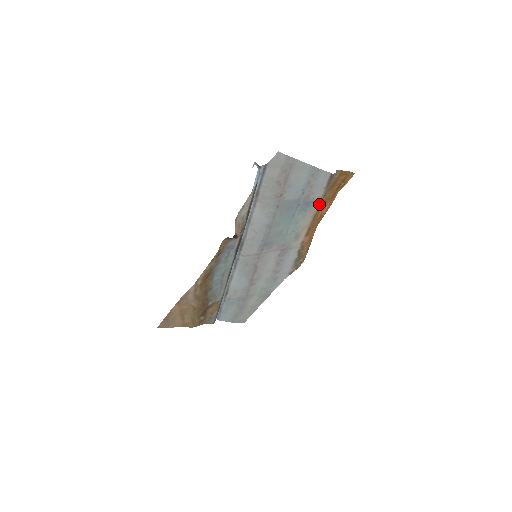
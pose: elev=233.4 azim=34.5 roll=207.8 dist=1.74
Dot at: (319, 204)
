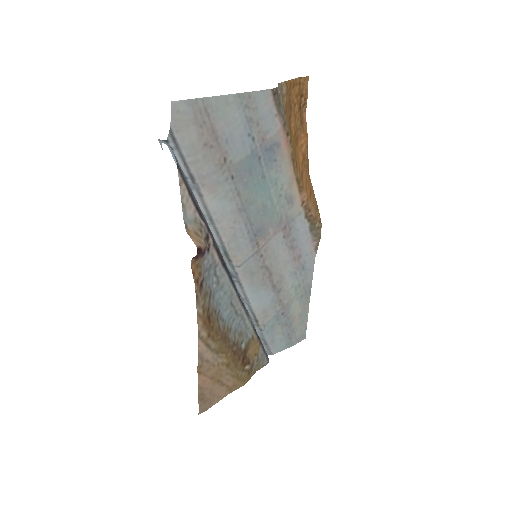
Dot at: (286, 141)
